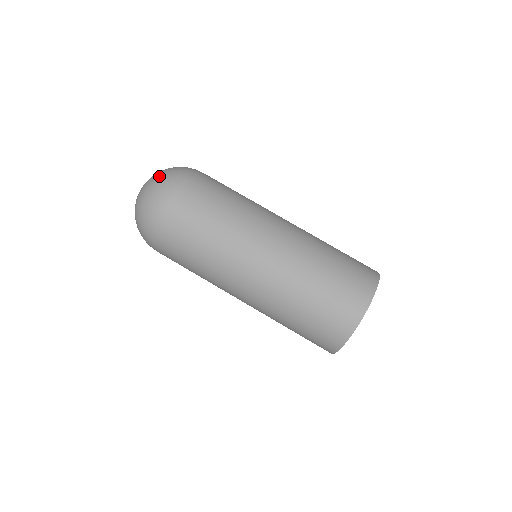
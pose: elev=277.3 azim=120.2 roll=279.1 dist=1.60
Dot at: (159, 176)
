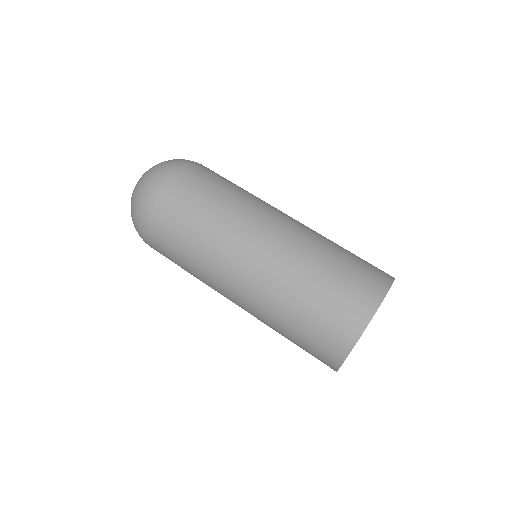
Dot at: occluded
